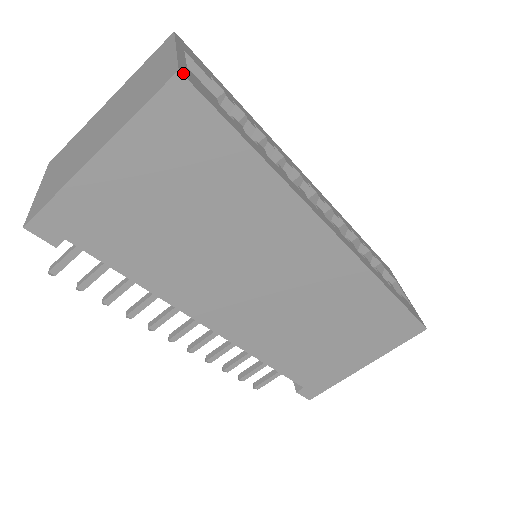
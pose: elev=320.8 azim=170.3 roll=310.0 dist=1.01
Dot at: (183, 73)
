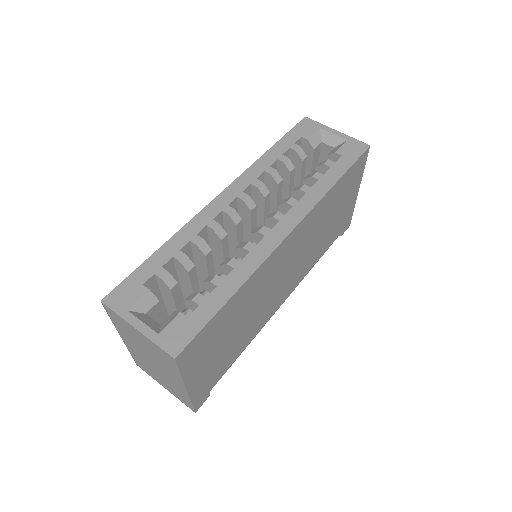
Dot at: (174, 353)
